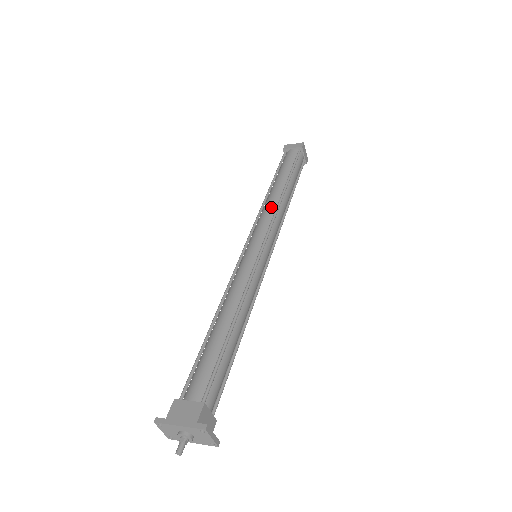
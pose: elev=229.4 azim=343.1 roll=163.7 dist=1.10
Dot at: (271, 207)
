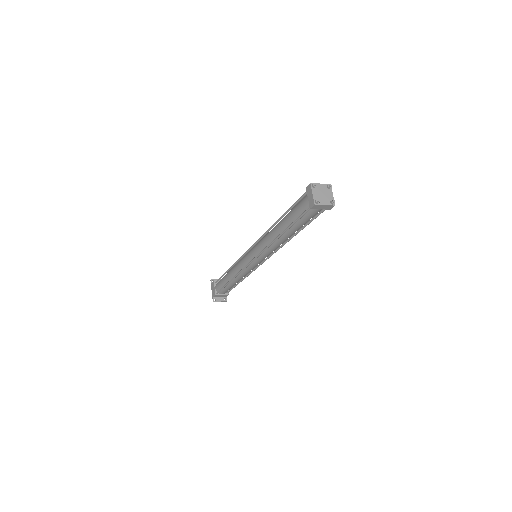
Dot at: (266, 241)
